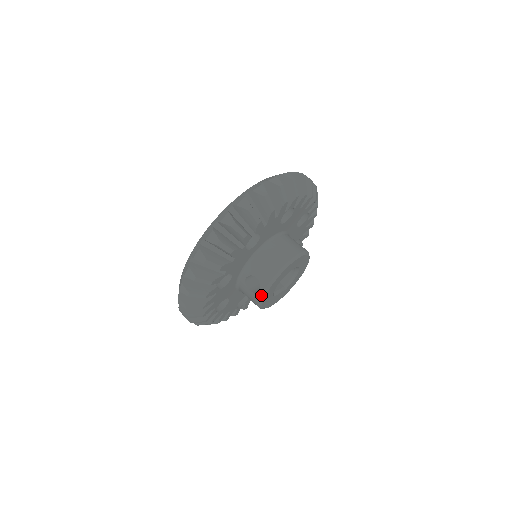
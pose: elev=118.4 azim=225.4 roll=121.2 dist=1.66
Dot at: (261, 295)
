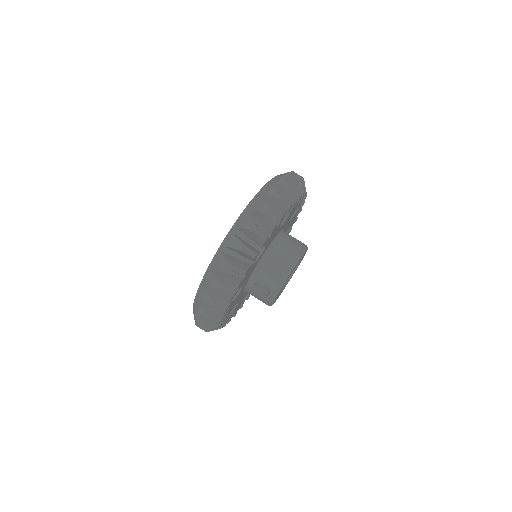
Dot at: (272, 298)
